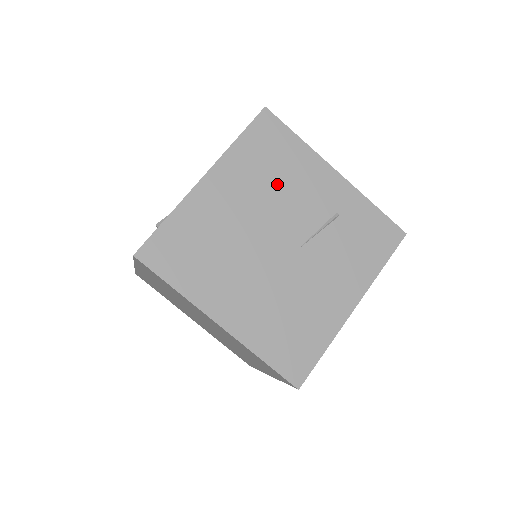
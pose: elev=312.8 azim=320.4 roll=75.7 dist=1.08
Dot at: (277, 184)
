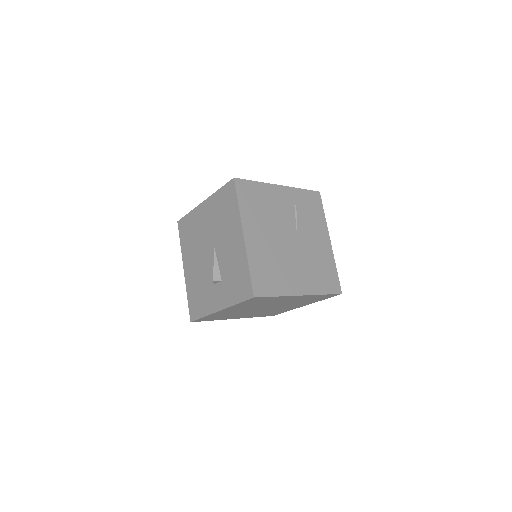
Dot at: (268, 212)
